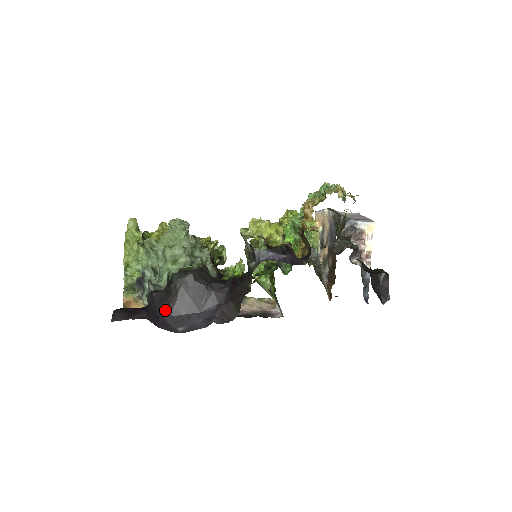
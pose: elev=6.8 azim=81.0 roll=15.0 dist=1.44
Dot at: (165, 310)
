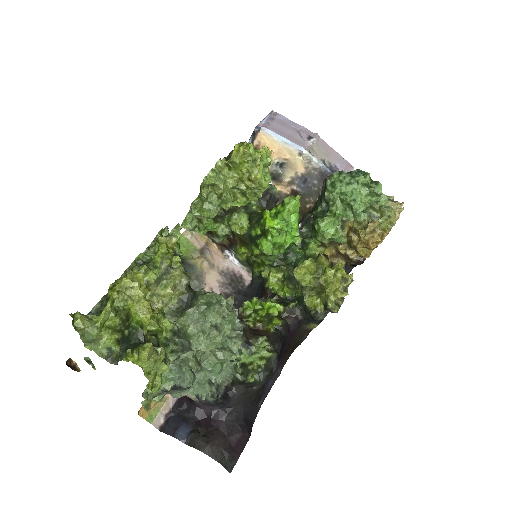
Dot at: (249, 407)
